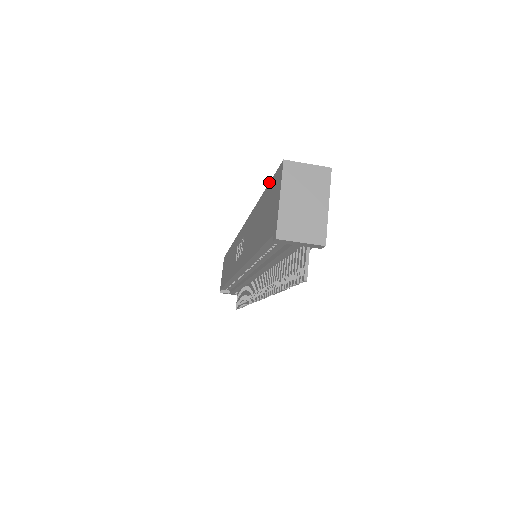
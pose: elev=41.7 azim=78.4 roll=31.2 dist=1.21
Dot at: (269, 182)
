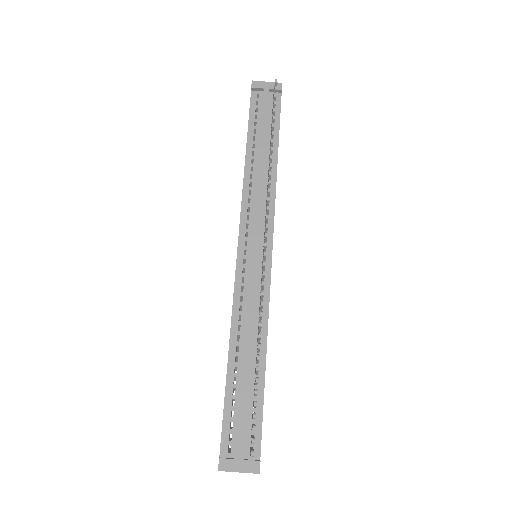
Dot at: occluded
